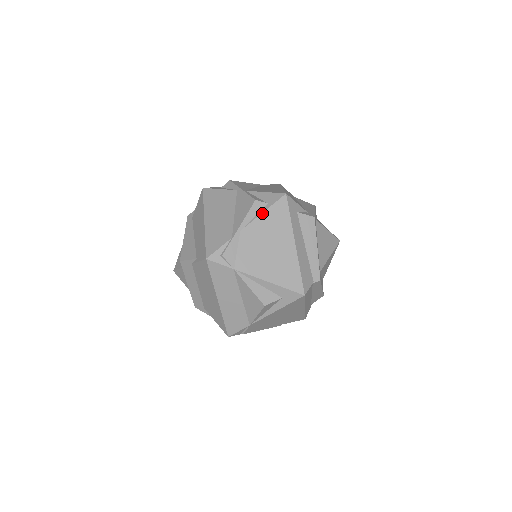
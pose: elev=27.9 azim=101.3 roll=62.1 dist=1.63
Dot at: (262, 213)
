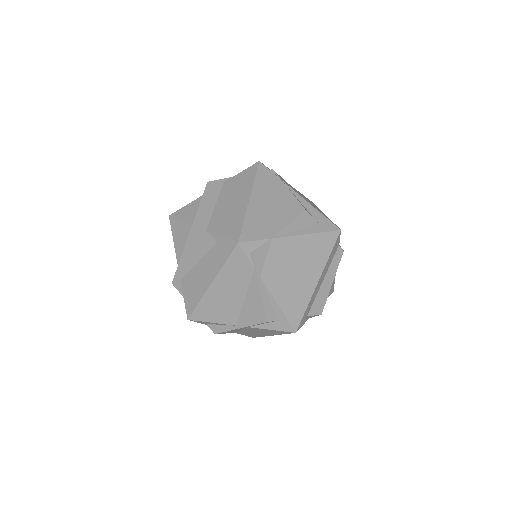
Dot at: (298, 191)
